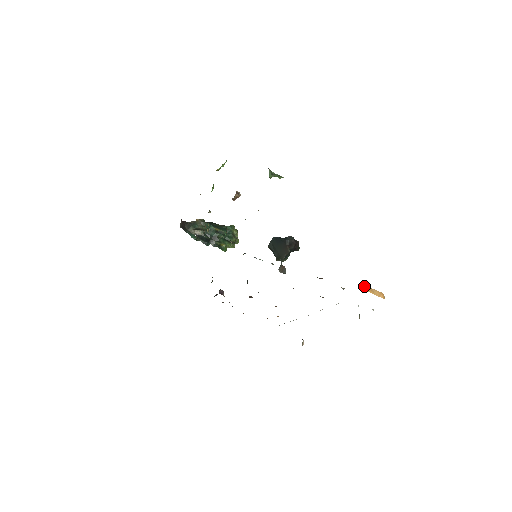
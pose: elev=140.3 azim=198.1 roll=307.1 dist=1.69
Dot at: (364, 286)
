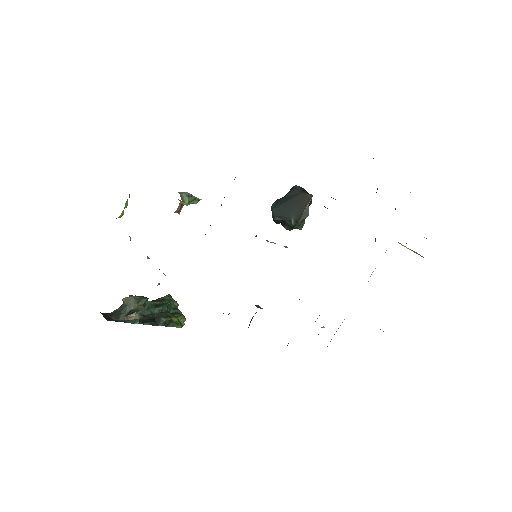
Dot at: occluded
